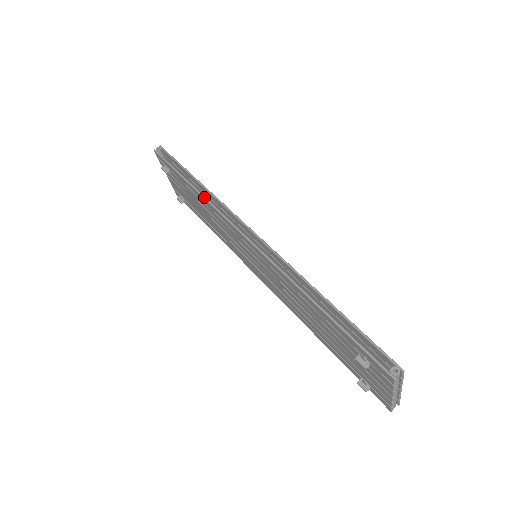
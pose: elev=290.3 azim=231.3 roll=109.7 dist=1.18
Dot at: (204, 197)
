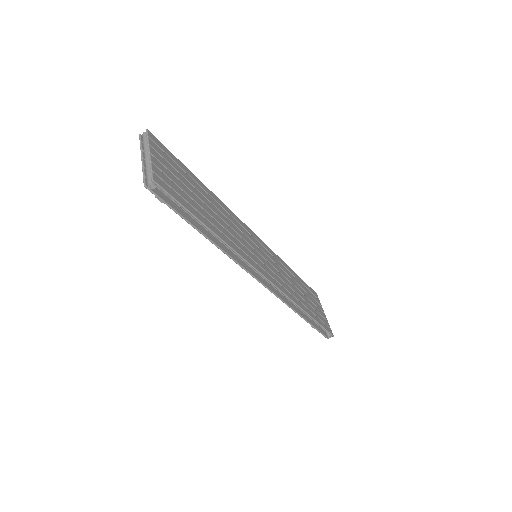
Dot at: (224, 253)
